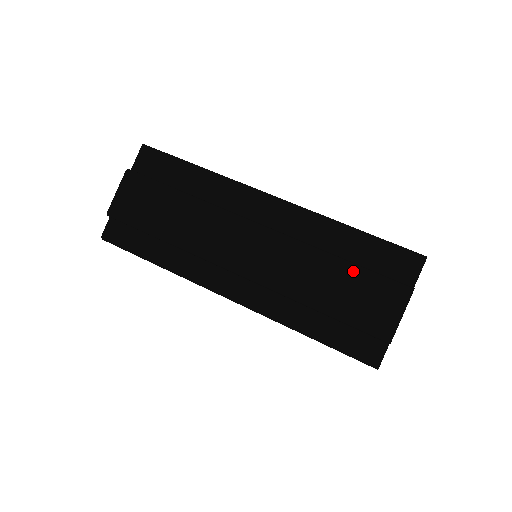
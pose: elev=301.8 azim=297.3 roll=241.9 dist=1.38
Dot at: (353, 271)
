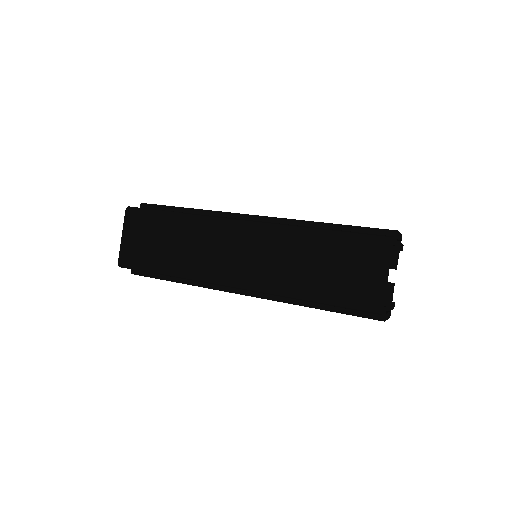
Dot at: occluded
